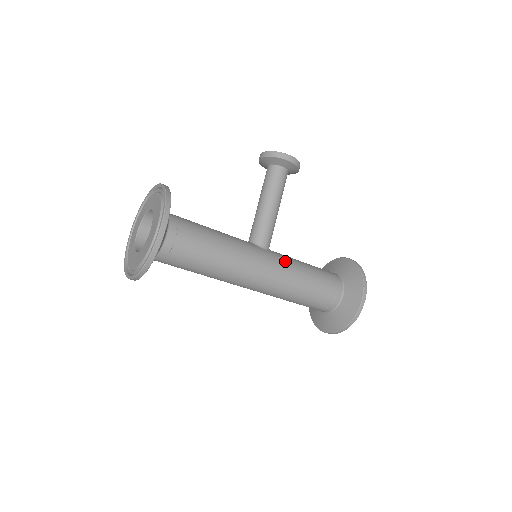
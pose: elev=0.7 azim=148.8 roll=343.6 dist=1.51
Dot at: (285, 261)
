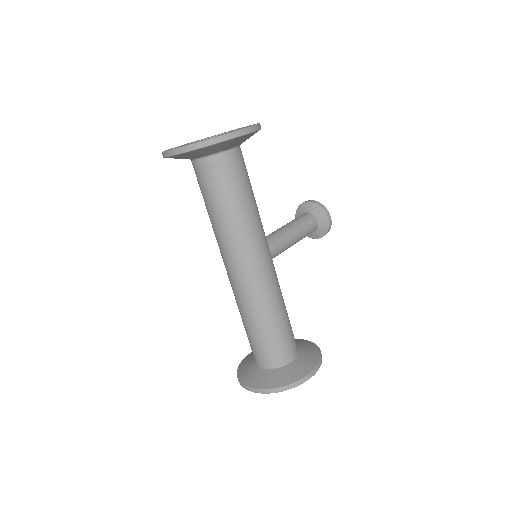
Dot at: occluded
